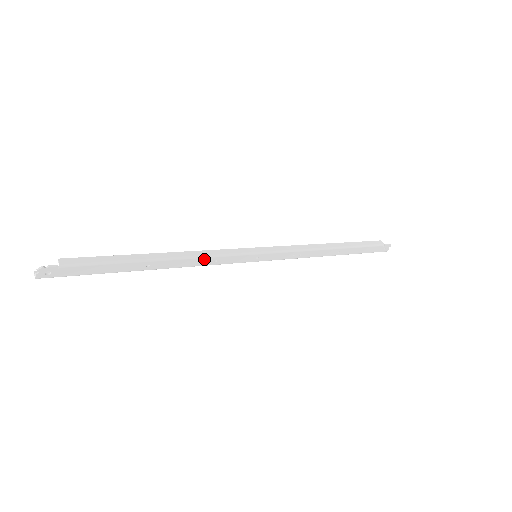
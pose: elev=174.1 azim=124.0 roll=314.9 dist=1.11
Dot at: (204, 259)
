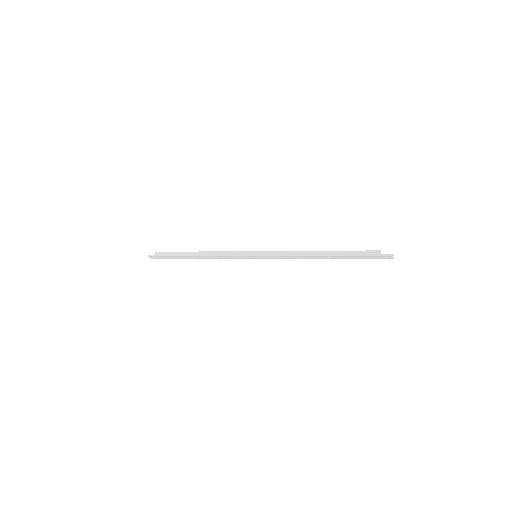
Dot at: (220, 256)
